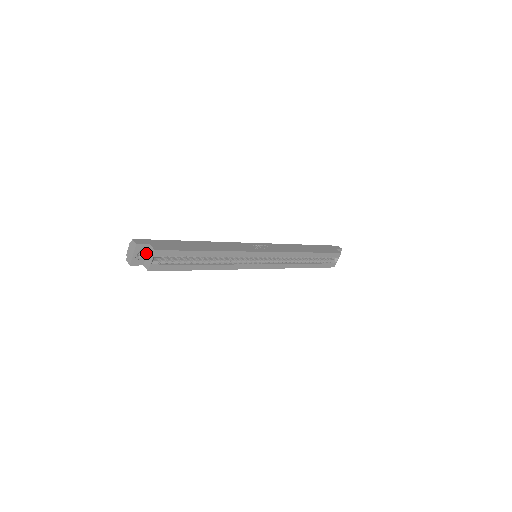
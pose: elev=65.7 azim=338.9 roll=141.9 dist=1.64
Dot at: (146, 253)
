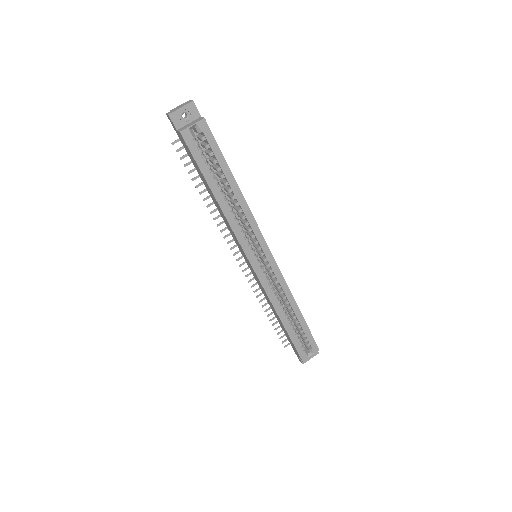
Dot at: (190, 121)
